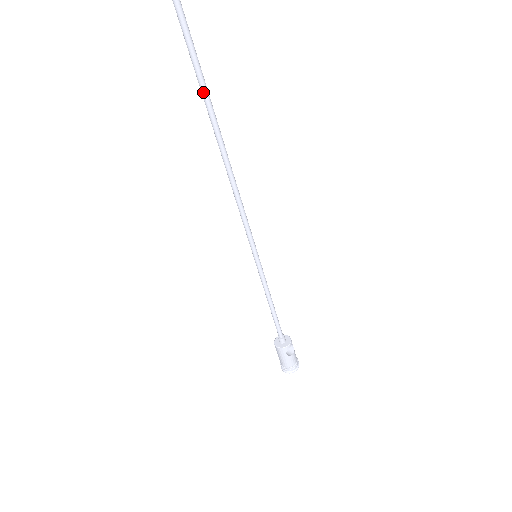
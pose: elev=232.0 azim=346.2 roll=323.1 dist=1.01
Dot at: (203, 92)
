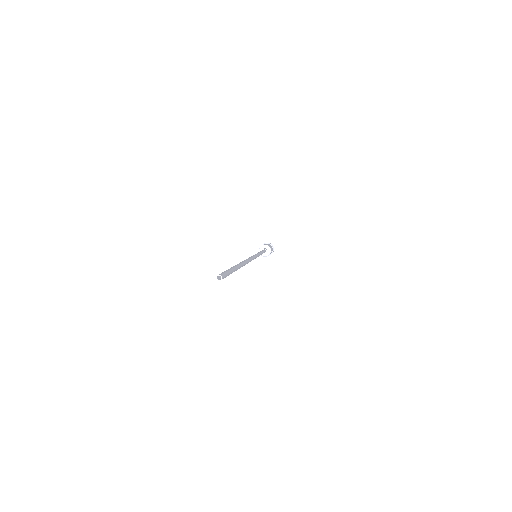
Dot at: occluded
